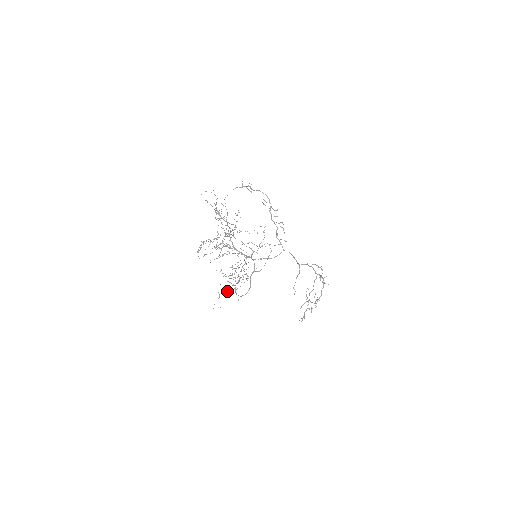
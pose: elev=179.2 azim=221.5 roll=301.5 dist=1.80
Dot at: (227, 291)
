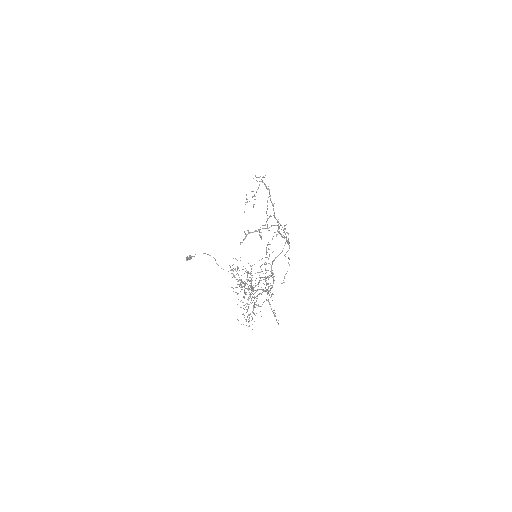
Dot at: (186, 259)
